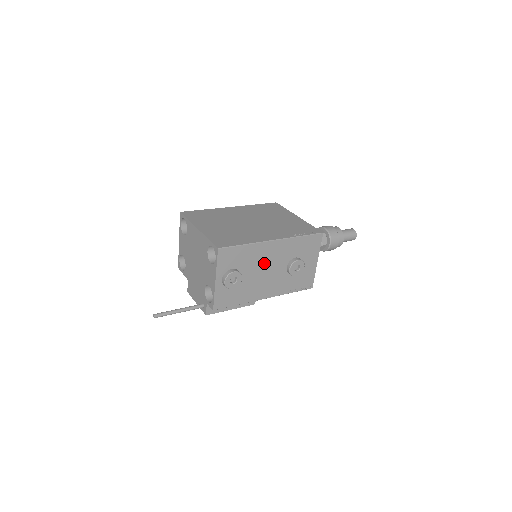
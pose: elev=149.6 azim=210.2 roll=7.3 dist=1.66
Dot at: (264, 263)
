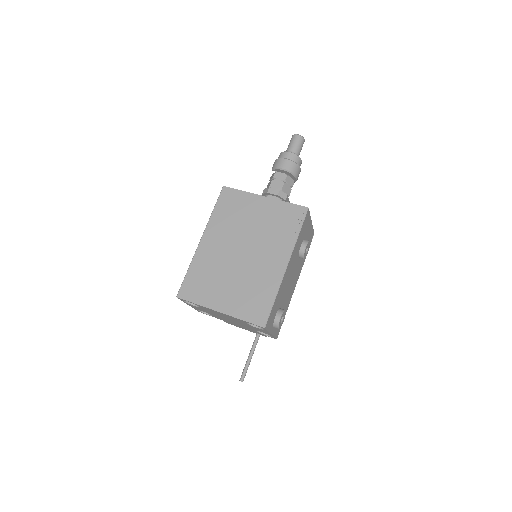
Dot at: (288, 281)
